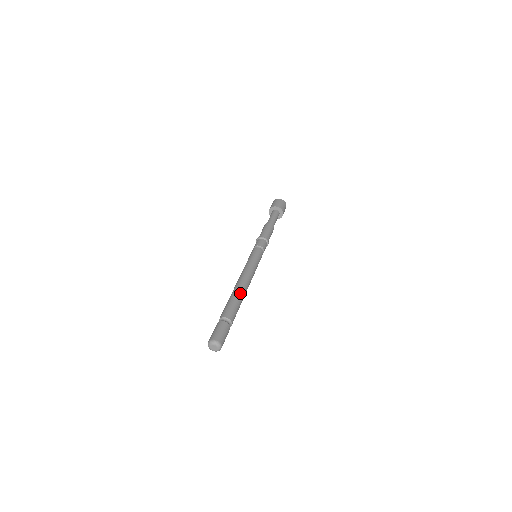
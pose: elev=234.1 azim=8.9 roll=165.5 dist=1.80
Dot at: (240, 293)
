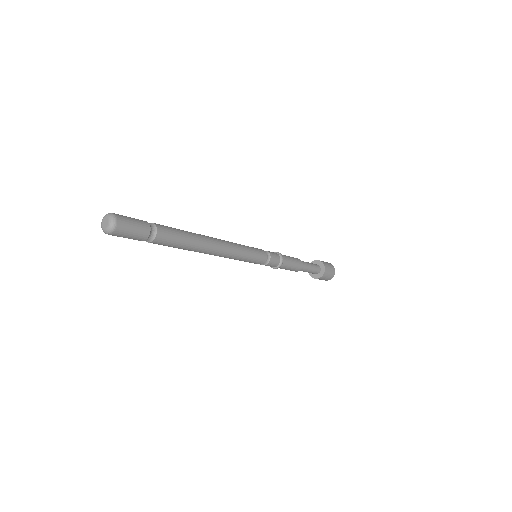
Dot at: occluded
